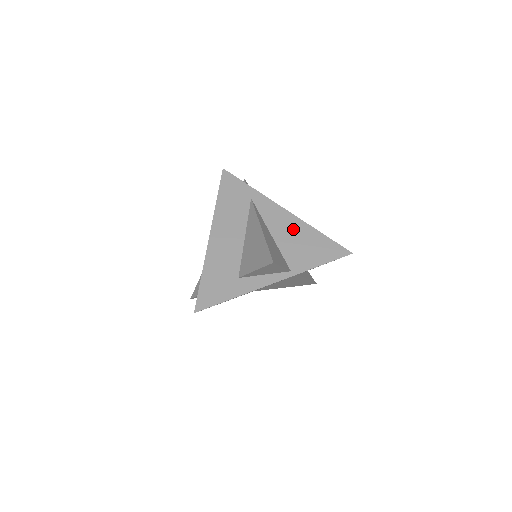
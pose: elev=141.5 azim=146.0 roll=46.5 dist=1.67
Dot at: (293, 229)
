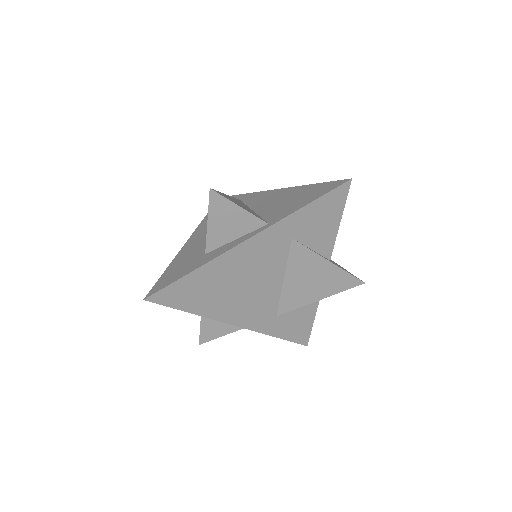
Dot at: (279, 197)
